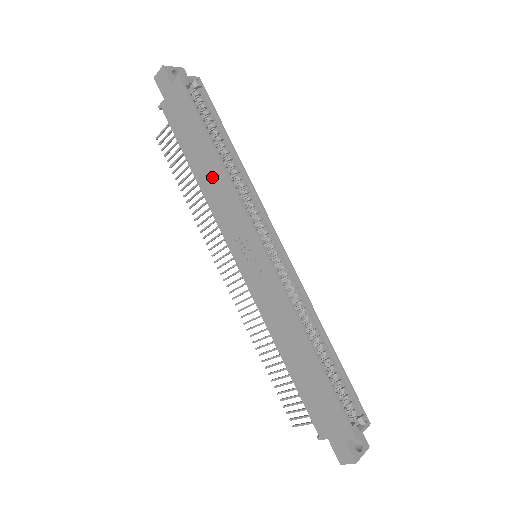
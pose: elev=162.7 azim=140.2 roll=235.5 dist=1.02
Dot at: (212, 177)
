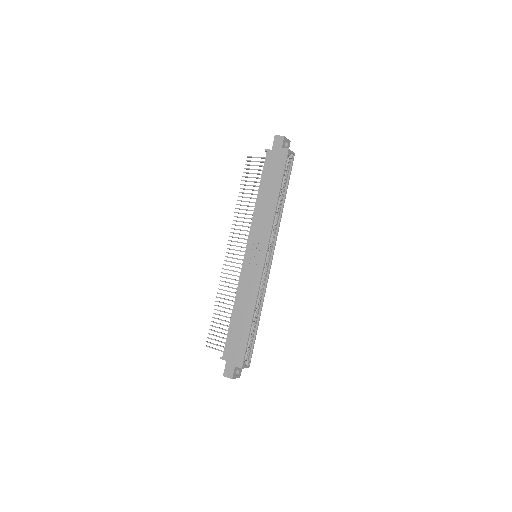
Dot at: (266, 206)
